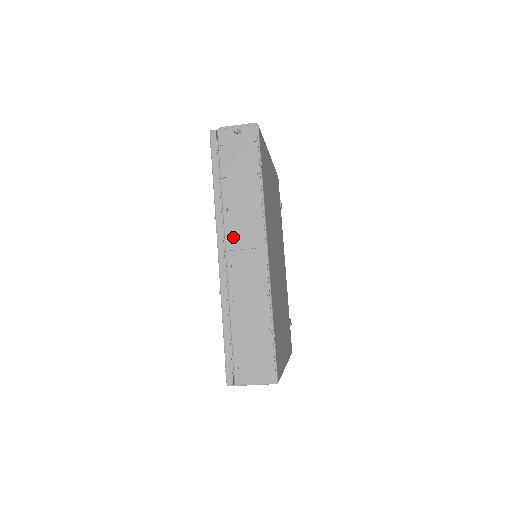
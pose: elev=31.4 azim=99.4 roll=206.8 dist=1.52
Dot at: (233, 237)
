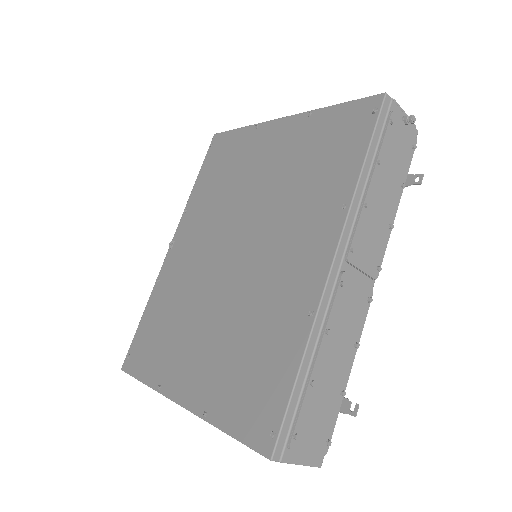
Dot at: (358, 247)
